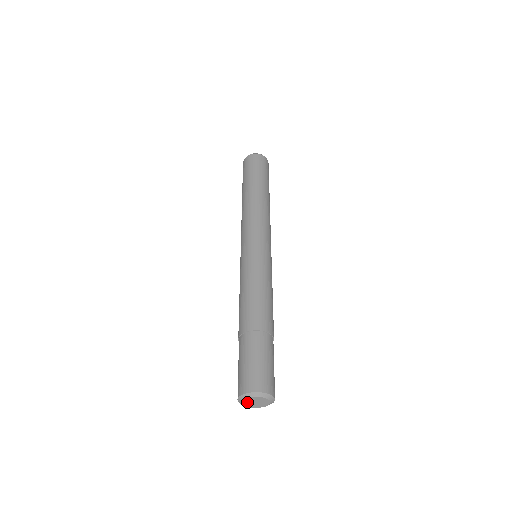
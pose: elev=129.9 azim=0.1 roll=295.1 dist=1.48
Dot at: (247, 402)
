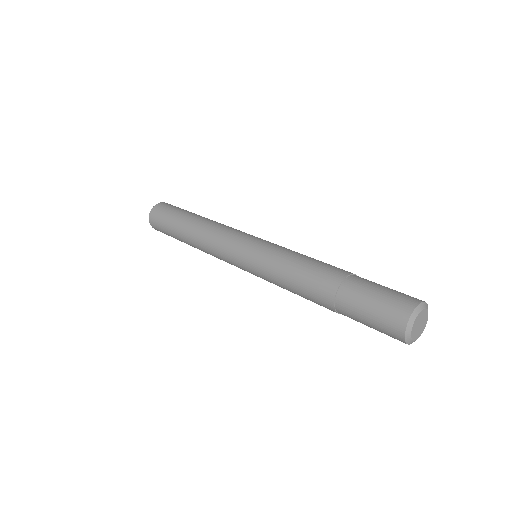
Dot at: (414, 327)
